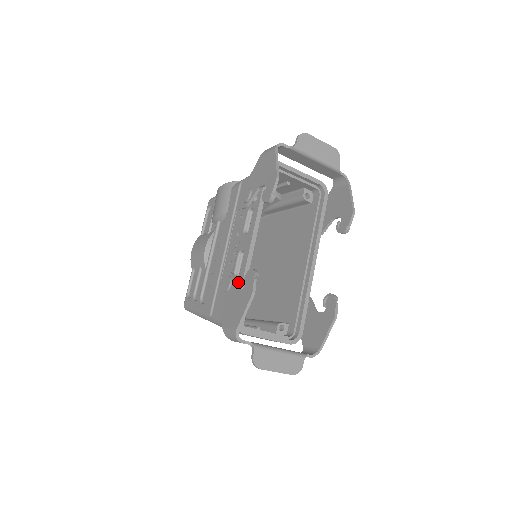
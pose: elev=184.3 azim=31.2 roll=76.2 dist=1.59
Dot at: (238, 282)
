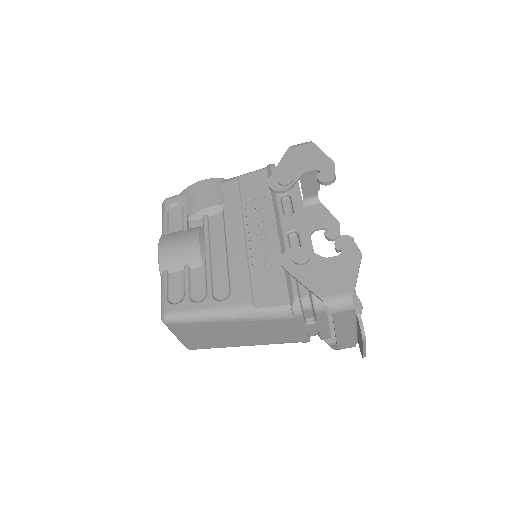
Dot at: occluded
